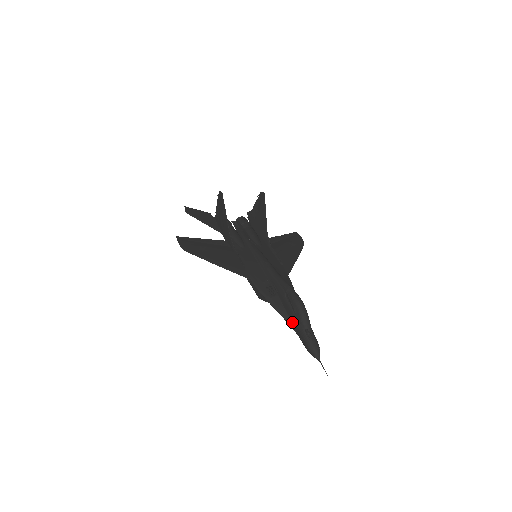
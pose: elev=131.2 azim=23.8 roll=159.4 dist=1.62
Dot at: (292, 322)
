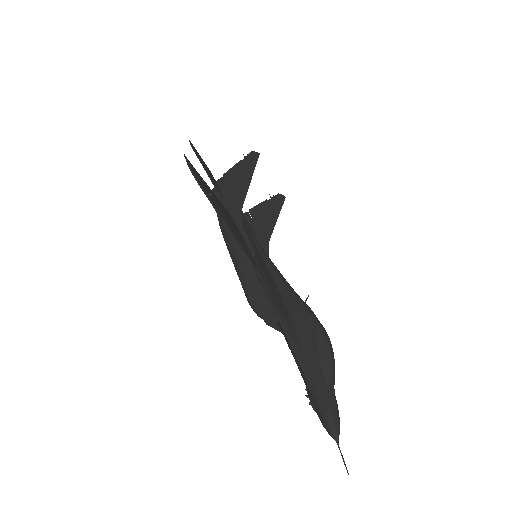
Dot at: (307, 363)
